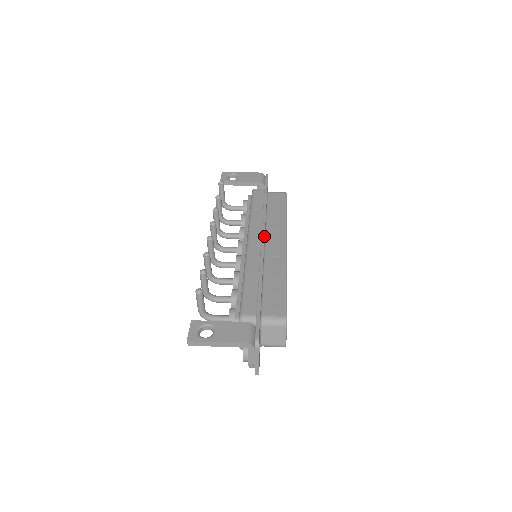
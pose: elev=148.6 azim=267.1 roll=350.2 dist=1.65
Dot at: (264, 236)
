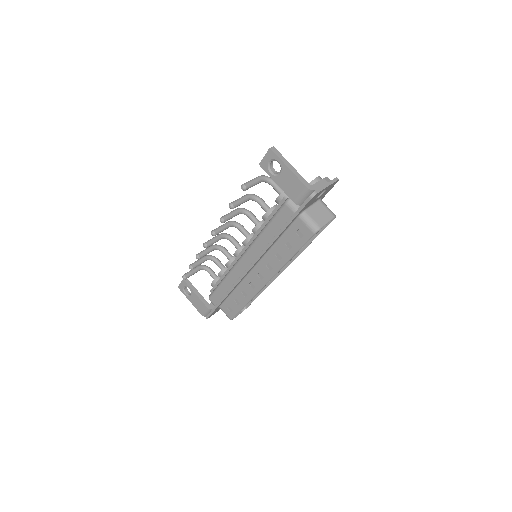
Dot at: (250, 268)
